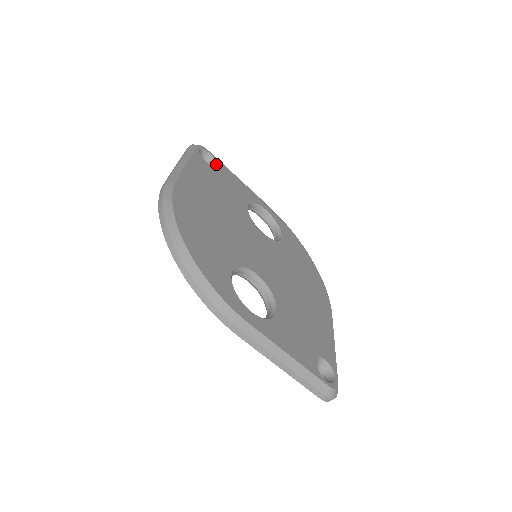
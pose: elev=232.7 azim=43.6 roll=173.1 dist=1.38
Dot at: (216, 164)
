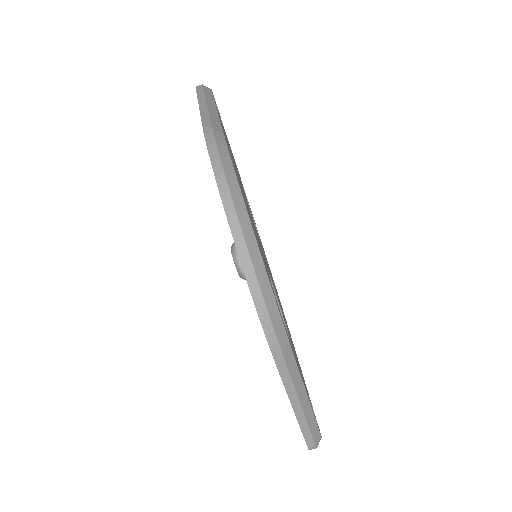
Dot at: (222, 123)
